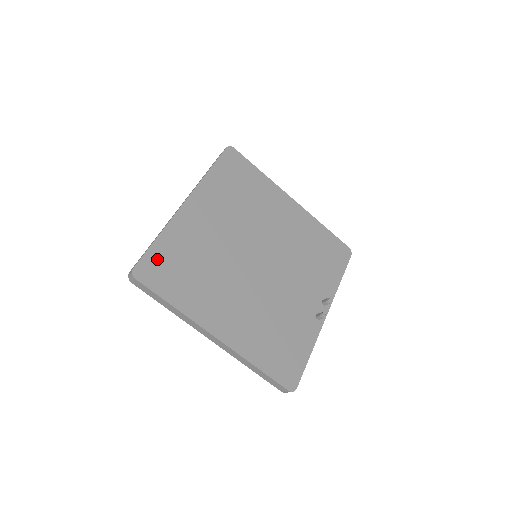
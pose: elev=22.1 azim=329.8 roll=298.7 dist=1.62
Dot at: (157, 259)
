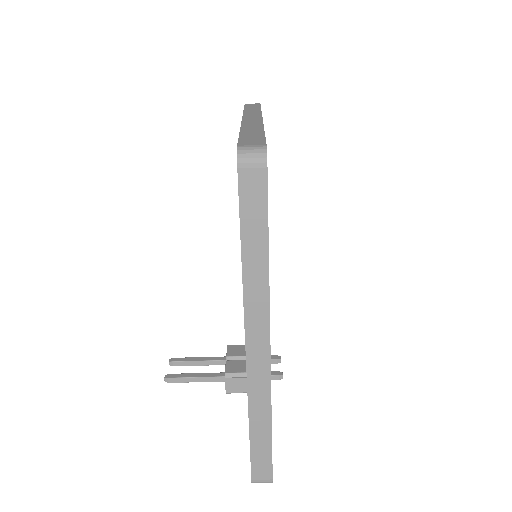
Dot at: occluded
